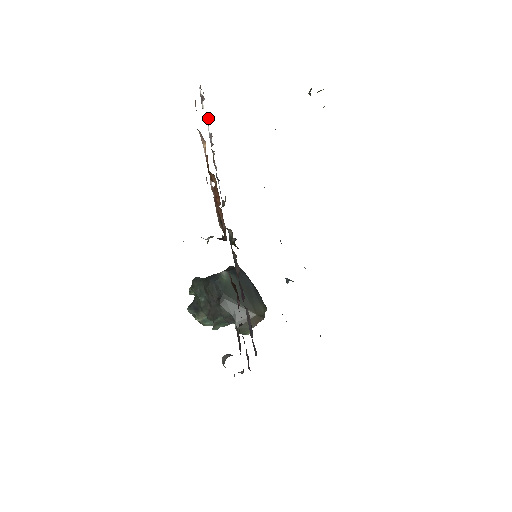
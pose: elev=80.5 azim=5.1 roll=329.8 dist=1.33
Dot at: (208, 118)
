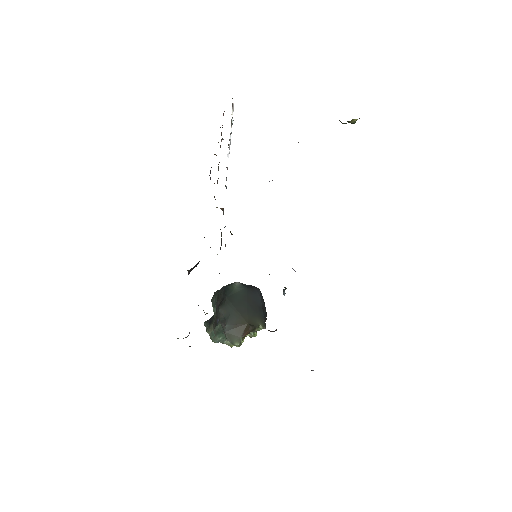
Dot at: occluded
